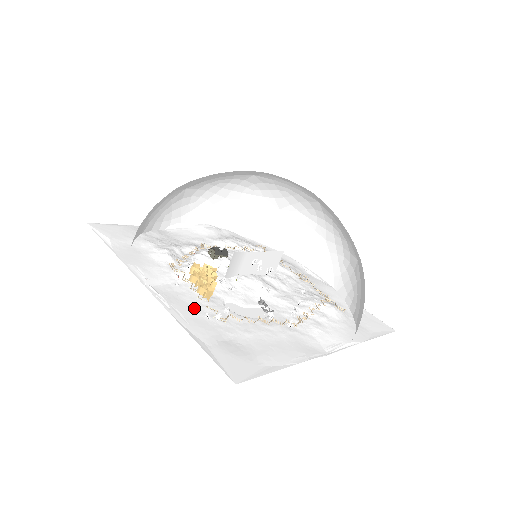
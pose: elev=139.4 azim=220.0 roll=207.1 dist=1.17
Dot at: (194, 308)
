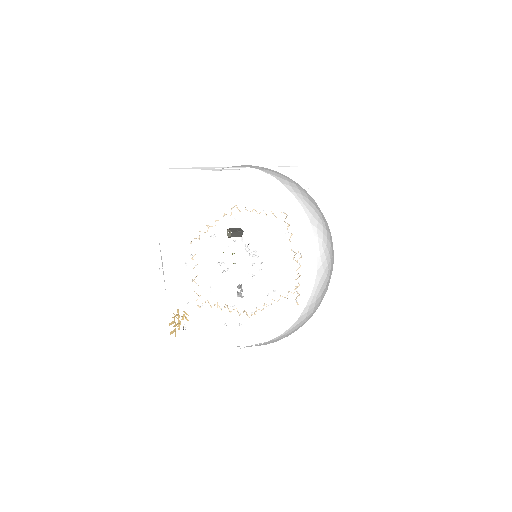
Dot at: (185, 292)
